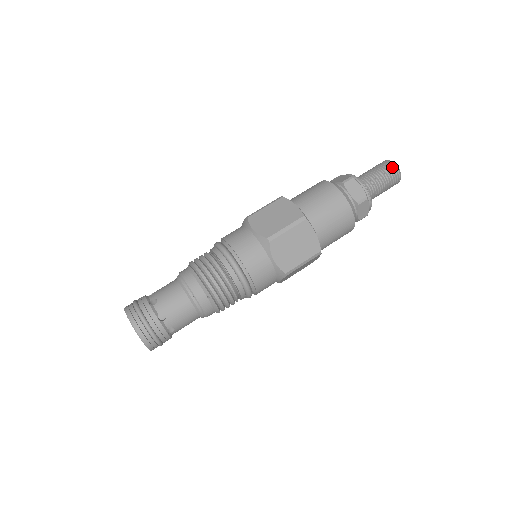
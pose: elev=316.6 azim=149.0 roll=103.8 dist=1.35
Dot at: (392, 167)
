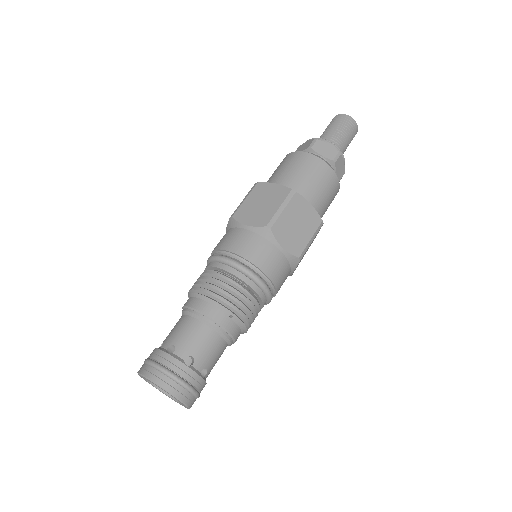
Dot at: (346, 118)
